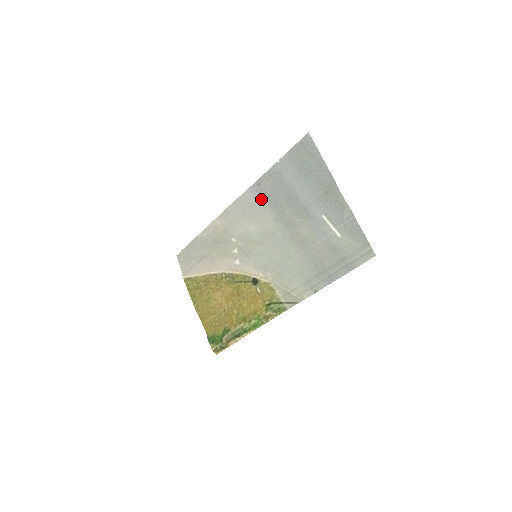
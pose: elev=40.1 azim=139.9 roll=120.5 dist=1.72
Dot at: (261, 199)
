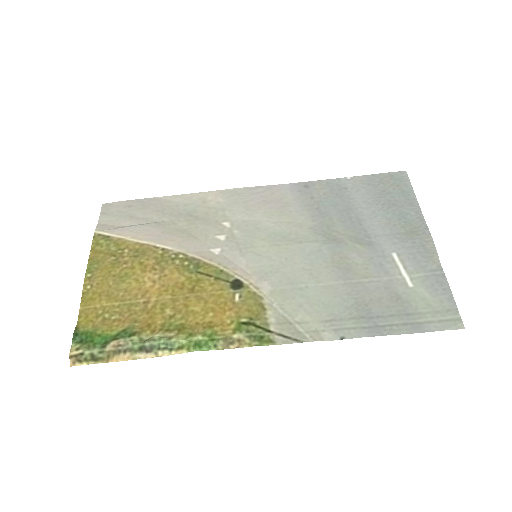
Dot at: (301, 201)
